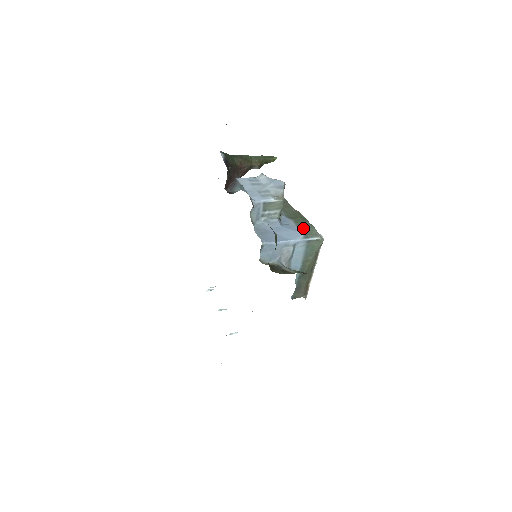
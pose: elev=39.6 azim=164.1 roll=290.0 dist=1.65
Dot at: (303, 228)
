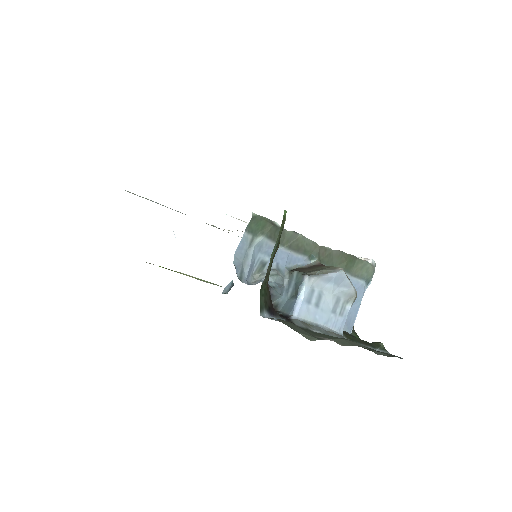
Dot at: (359, 273)
